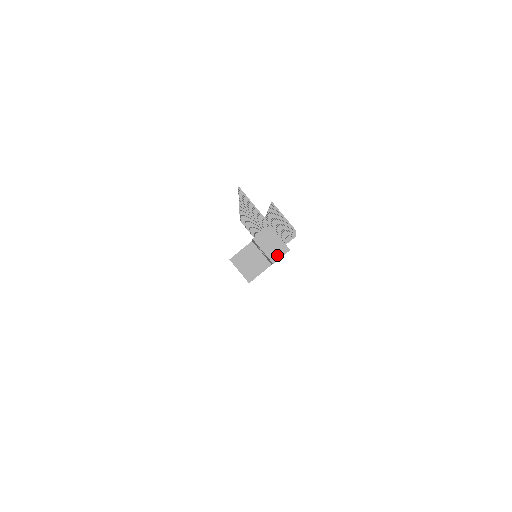
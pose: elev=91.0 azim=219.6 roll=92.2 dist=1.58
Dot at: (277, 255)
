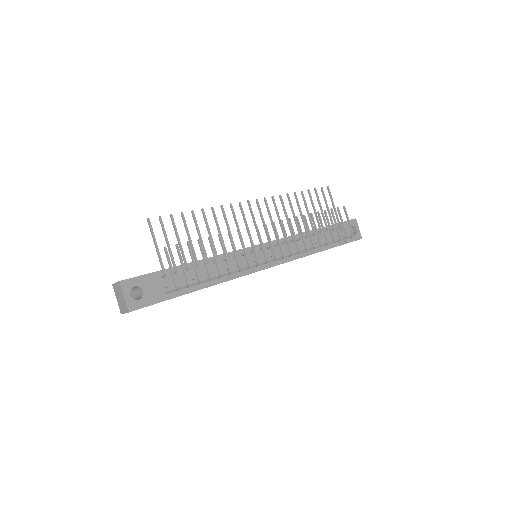
Dot at: (123, 309)
